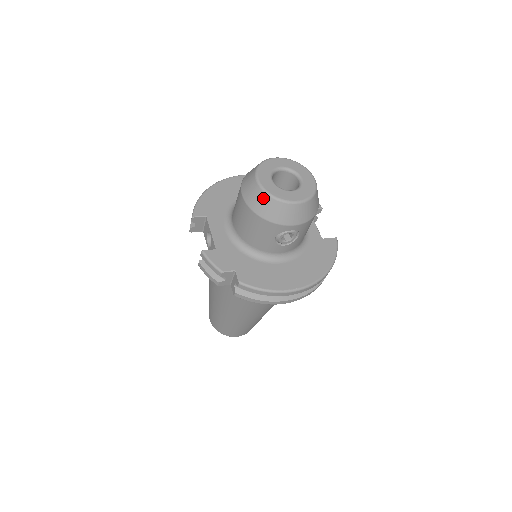
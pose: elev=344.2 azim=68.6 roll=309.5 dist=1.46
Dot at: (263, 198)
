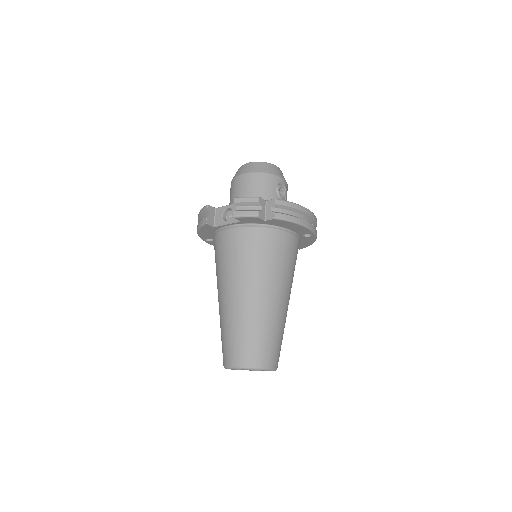
Dot at: (258, 164)
